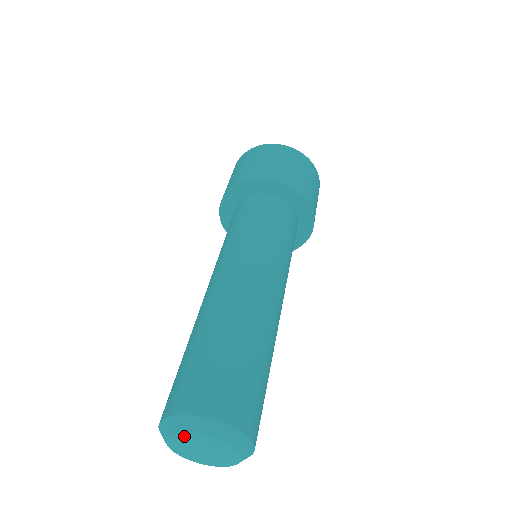
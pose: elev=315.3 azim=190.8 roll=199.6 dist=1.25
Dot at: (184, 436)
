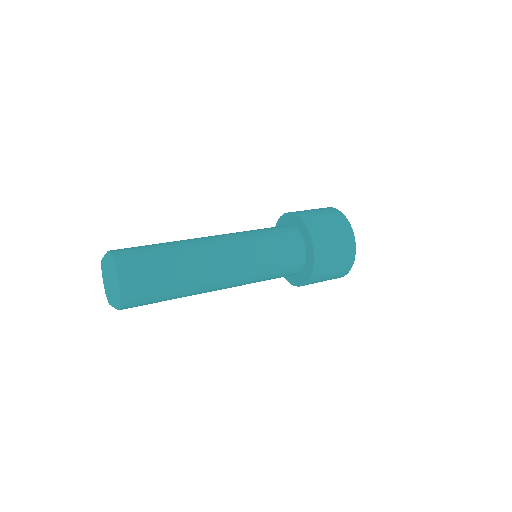
Dot at: (102, 267)
